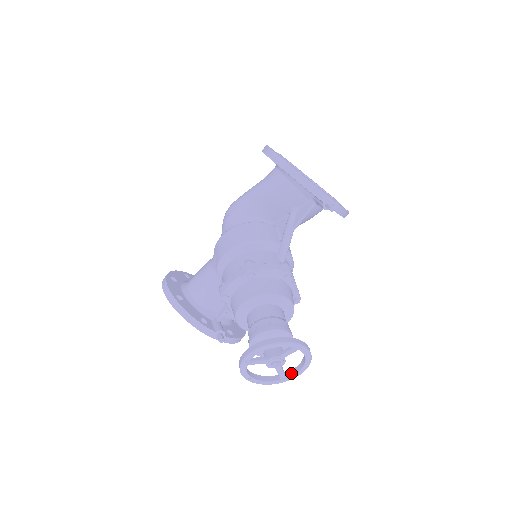
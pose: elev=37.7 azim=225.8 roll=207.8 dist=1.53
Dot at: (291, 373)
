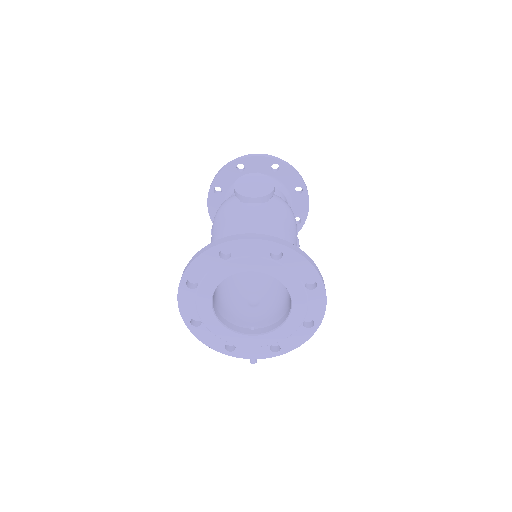
Dot at: occluded
